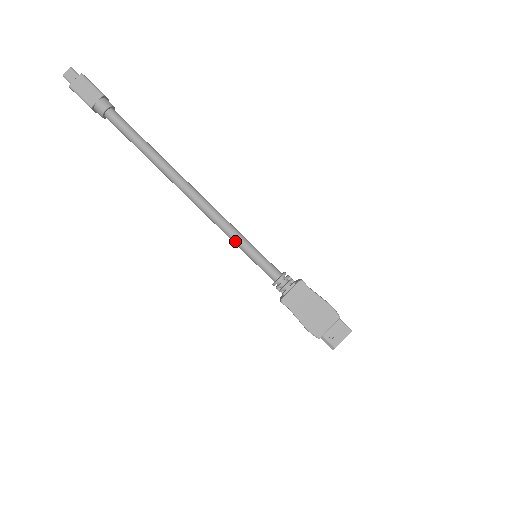
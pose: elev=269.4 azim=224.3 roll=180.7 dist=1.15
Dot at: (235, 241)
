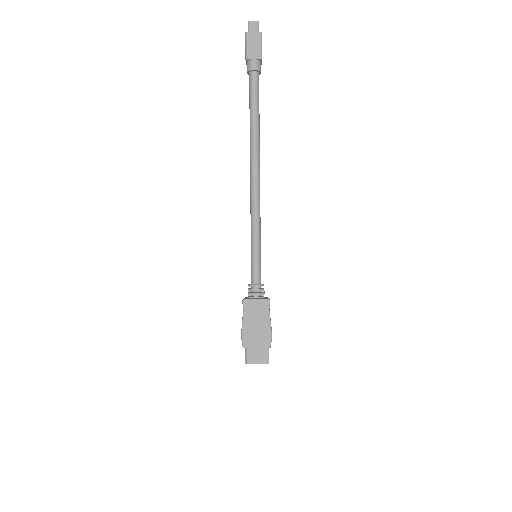
Dot at: (252, 233)
